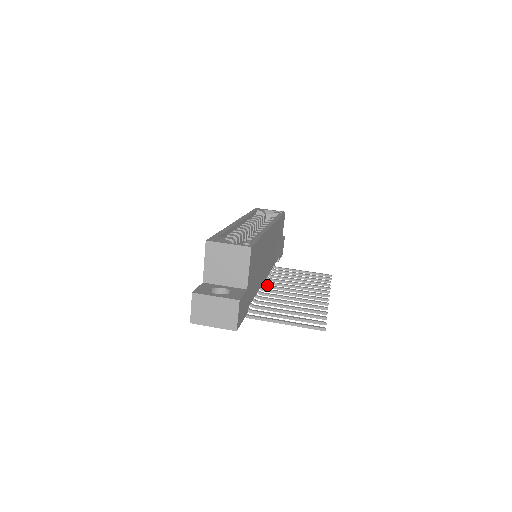
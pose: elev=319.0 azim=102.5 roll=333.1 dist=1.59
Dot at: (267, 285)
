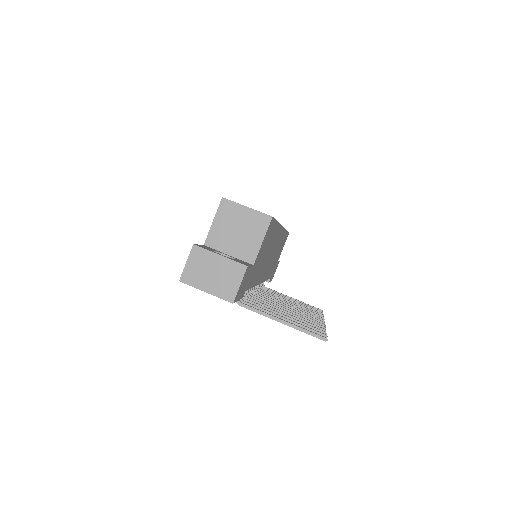
Dot at: (258, 293)
